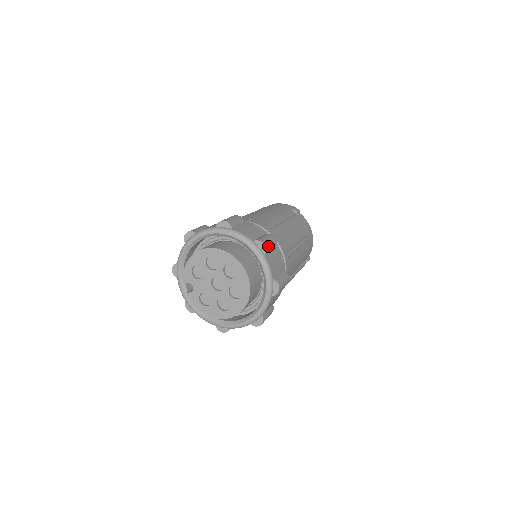
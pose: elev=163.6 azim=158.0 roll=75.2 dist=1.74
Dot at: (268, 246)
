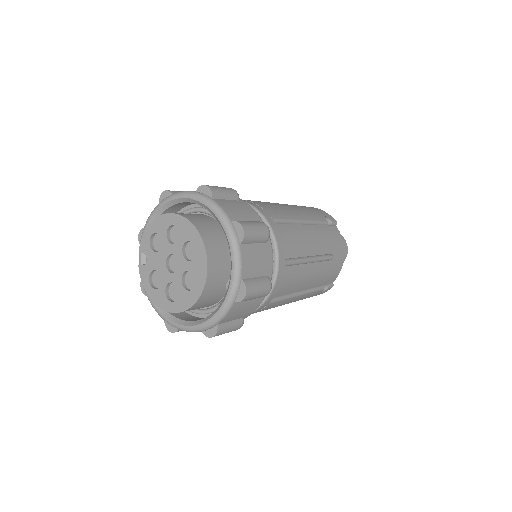
Dot at: (249, 234)
